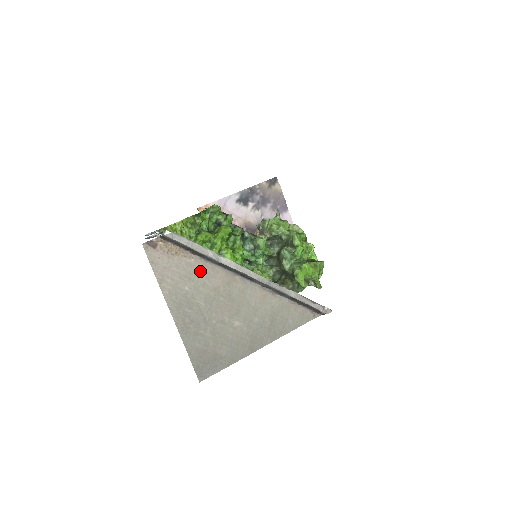
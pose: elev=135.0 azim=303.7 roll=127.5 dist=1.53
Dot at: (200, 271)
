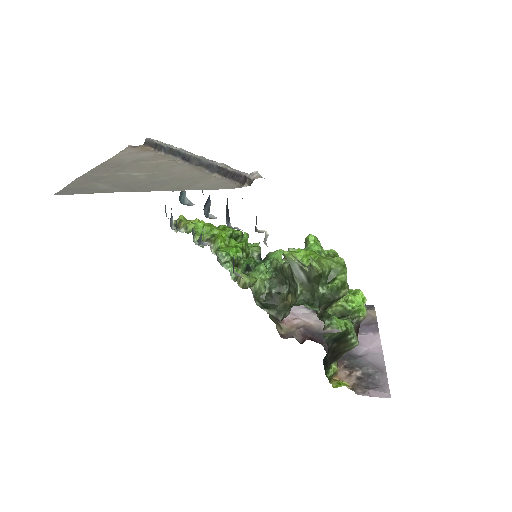
Dot at: (151, 157)
